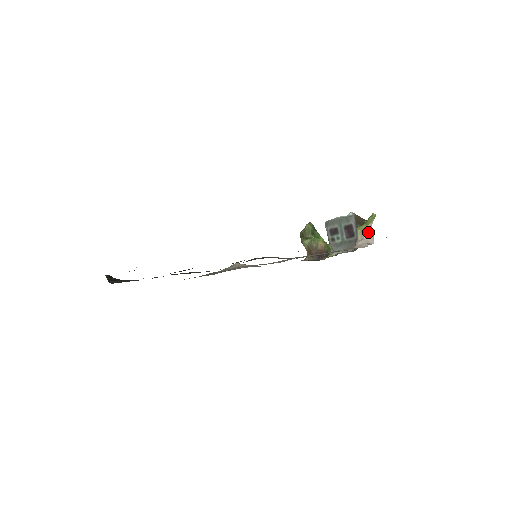
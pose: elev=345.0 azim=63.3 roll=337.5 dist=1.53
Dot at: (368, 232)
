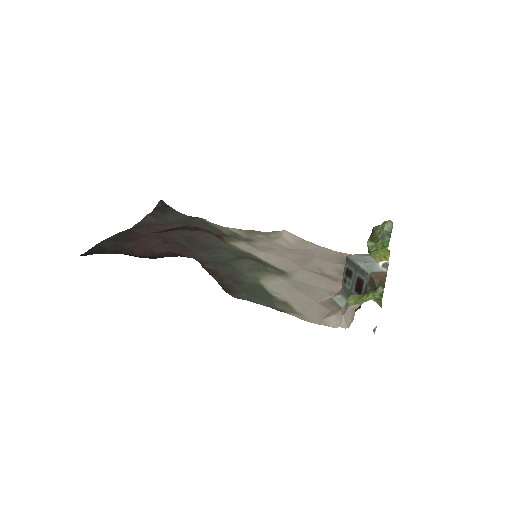
Dot at: (349, 312)
